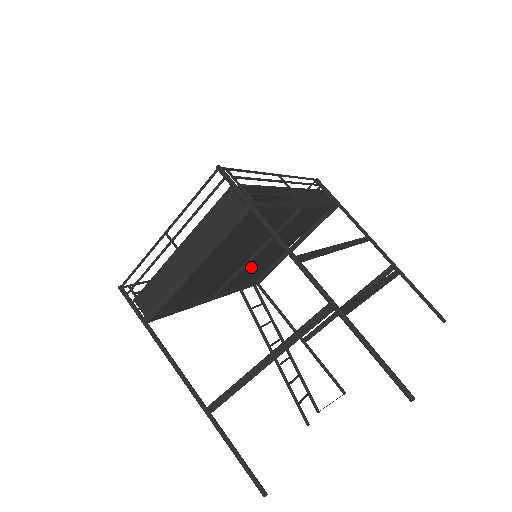
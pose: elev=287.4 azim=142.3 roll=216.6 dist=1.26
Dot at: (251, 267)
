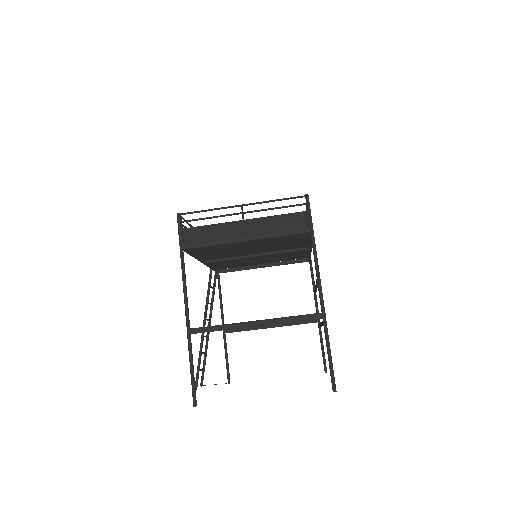
Dot at: (237, 260)
